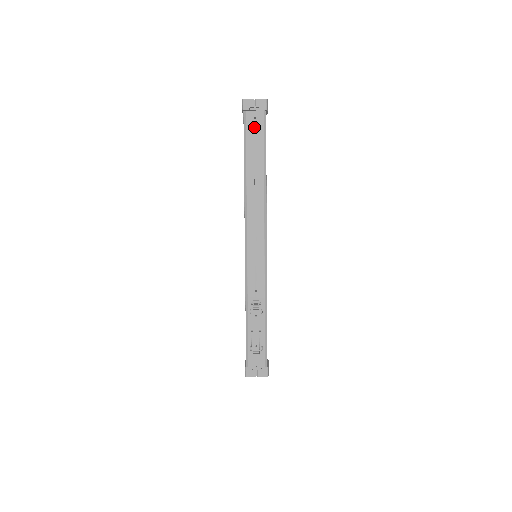
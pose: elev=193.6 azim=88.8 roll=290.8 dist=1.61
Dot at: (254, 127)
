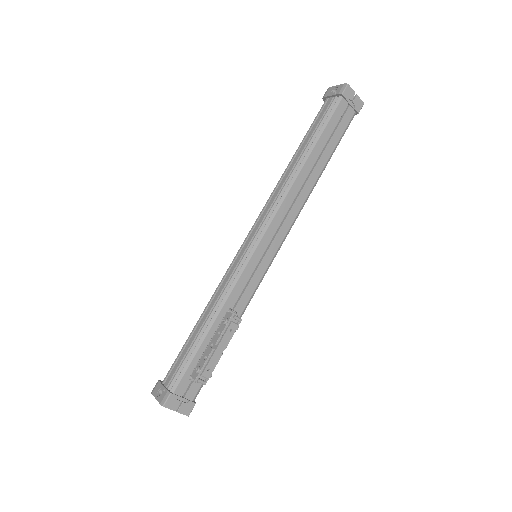
Dot at: occluded
